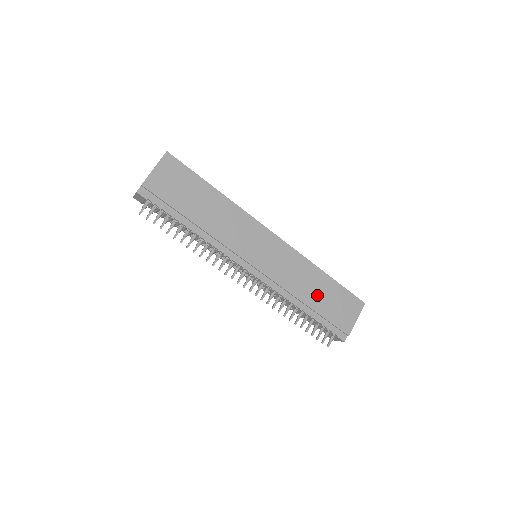
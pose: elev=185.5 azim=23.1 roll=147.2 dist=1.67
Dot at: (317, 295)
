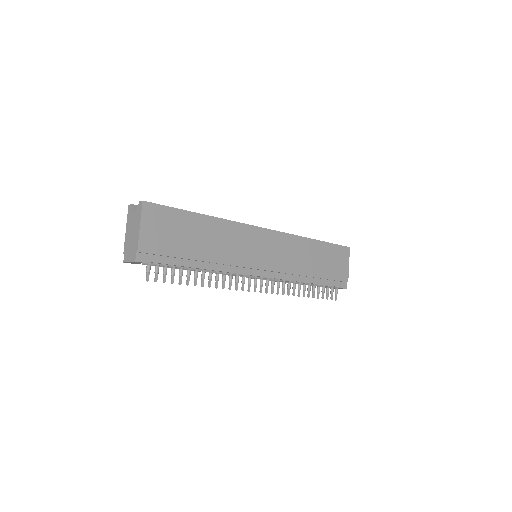
Dot at: (316, 263)
